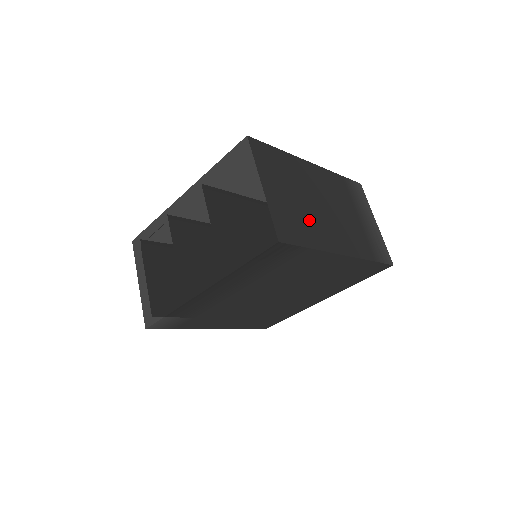
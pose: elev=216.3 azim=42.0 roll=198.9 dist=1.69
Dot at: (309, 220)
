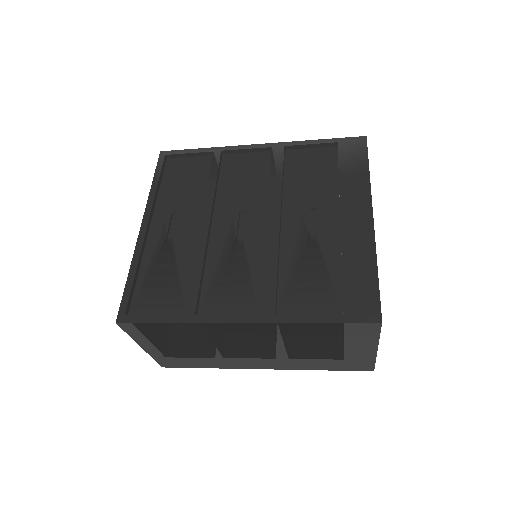
Dot at: occluded
